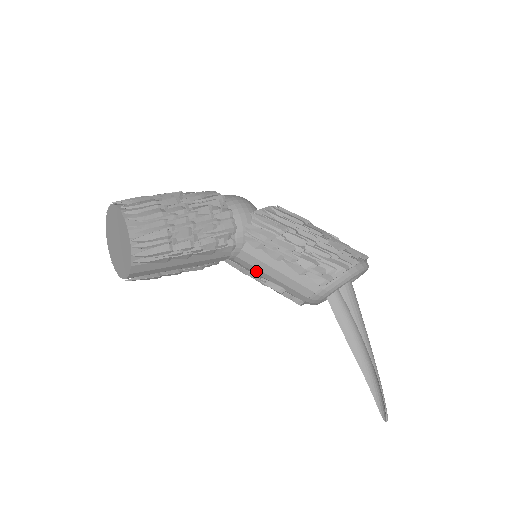
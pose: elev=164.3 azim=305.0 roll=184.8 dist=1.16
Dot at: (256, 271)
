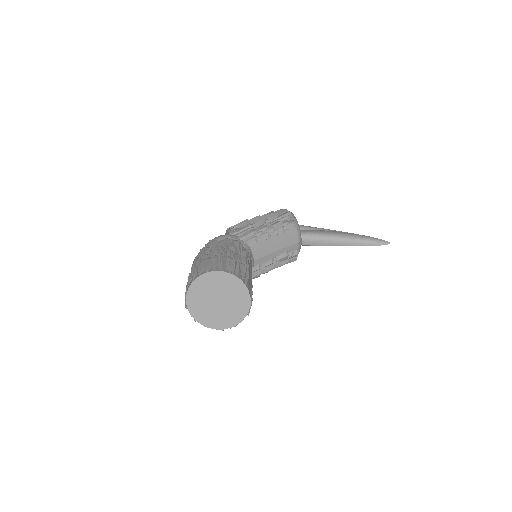
Dot at: (268, 259)
